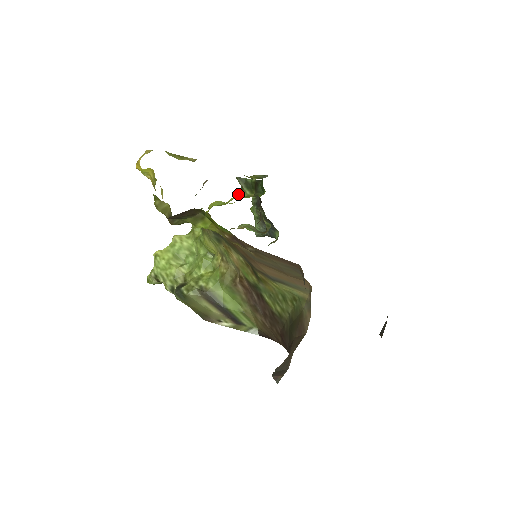
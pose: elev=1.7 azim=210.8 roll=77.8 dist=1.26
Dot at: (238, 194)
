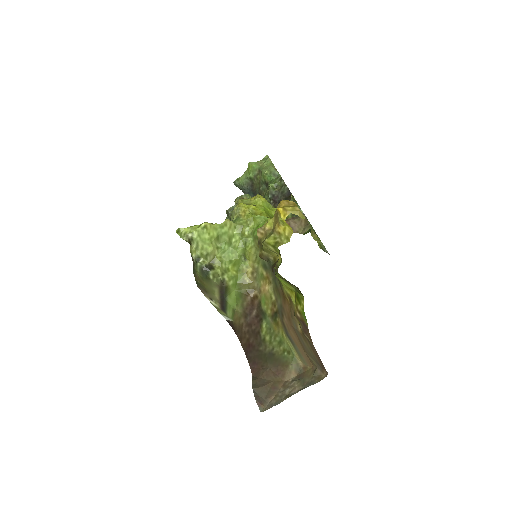
Dot at: occluded
